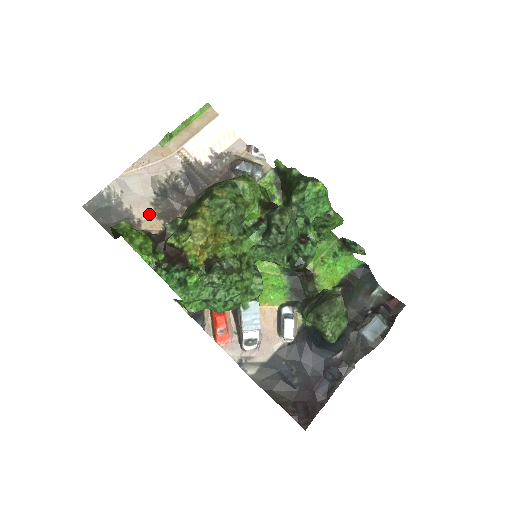
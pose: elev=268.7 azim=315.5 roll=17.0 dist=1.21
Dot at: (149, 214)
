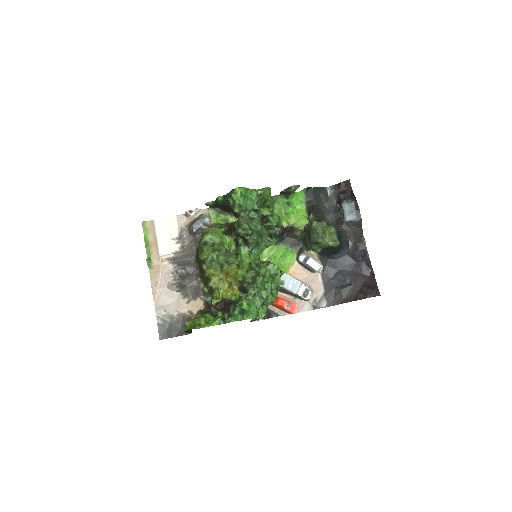
Dot at: (189, 304)
